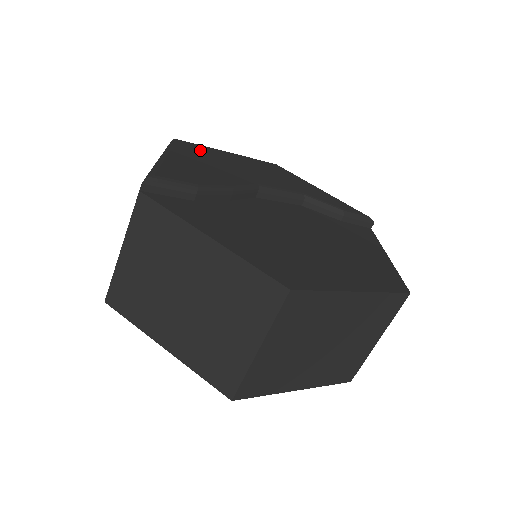
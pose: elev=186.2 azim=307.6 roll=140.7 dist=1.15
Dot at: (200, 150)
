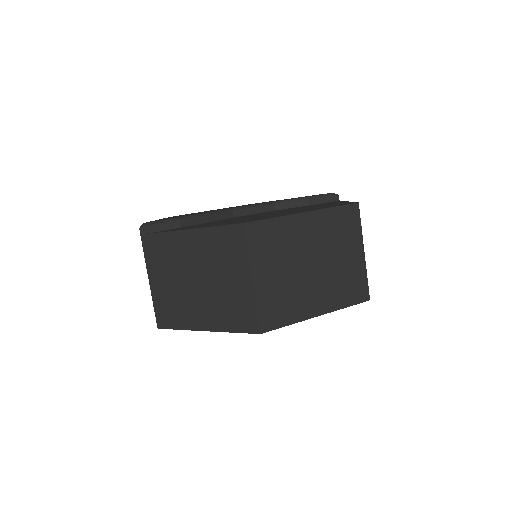
Dot at: occluded
